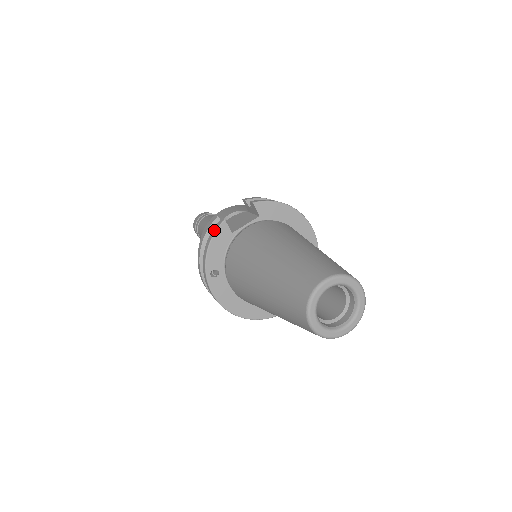
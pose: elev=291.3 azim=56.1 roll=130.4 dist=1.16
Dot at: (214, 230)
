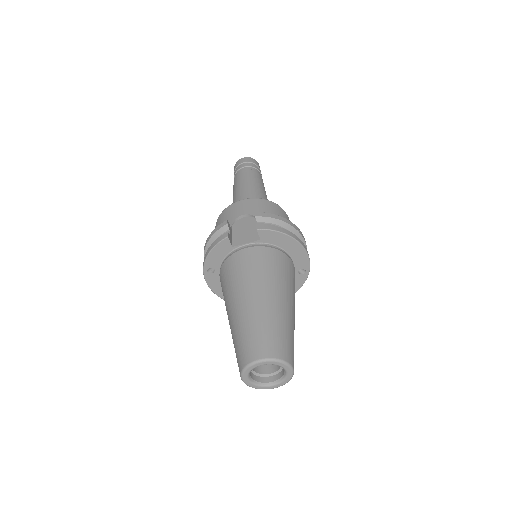
Dot at: (217, 241)
